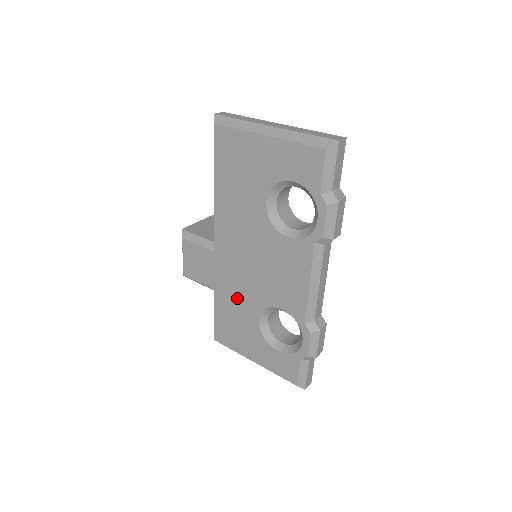
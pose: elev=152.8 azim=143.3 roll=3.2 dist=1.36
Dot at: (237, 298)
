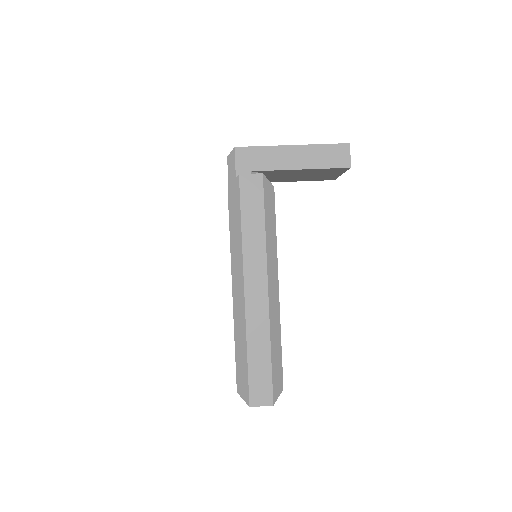
Dot at: occluded
